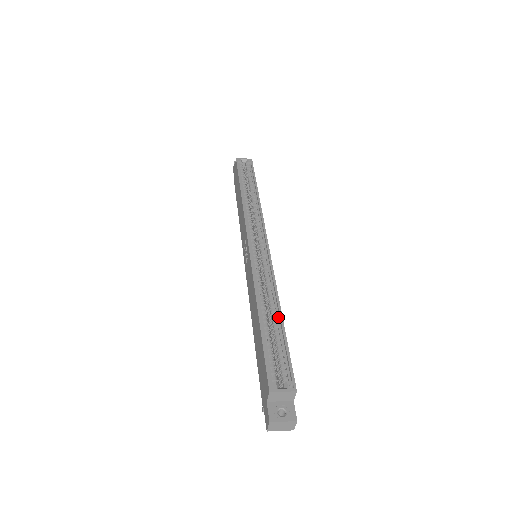
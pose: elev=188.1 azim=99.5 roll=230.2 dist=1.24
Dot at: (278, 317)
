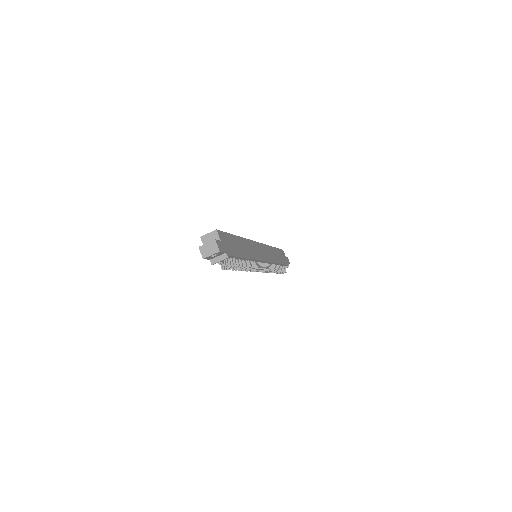
Dot at: occluded
